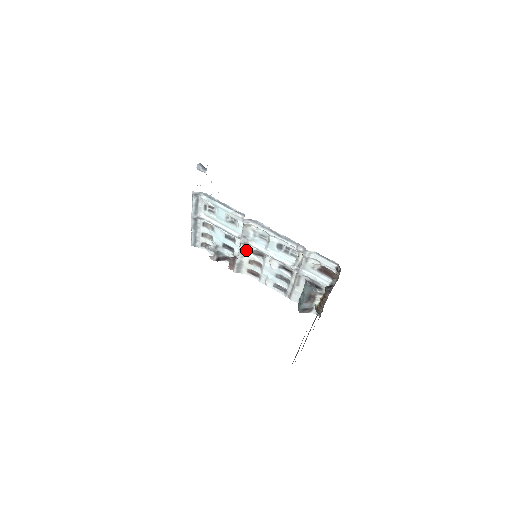
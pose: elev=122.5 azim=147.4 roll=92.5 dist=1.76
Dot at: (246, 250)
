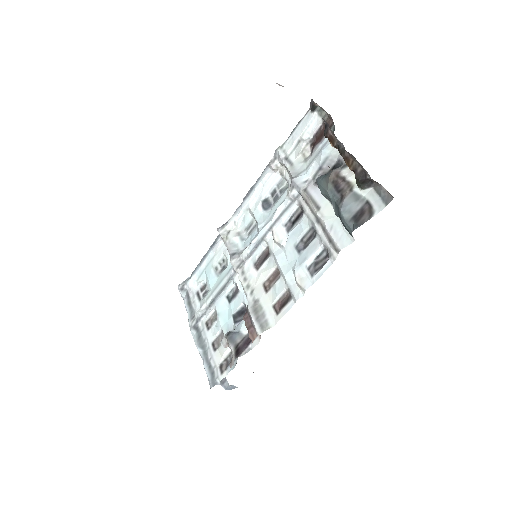
Dot at: (249, 274)
